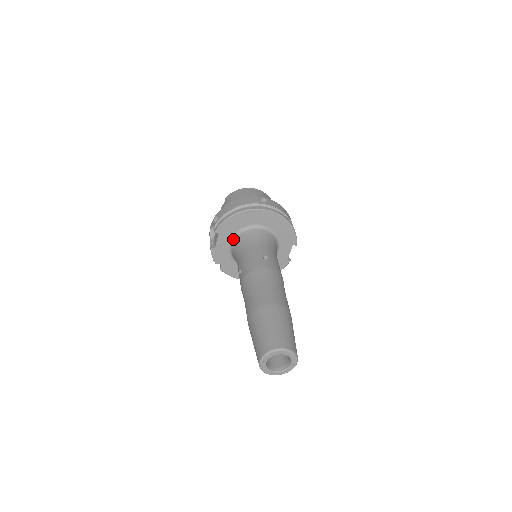
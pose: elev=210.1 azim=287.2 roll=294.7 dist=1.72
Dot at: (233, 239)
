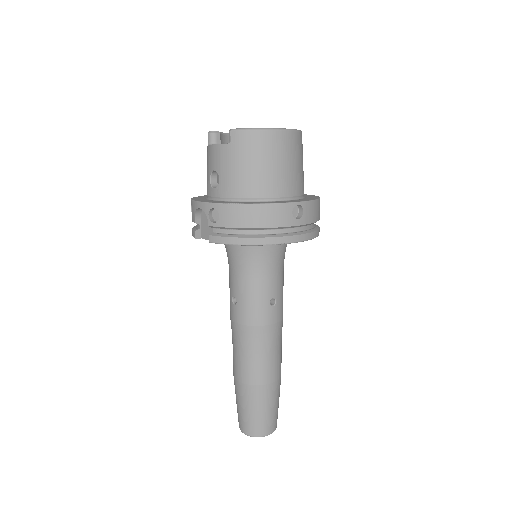
Dot at: occluded
